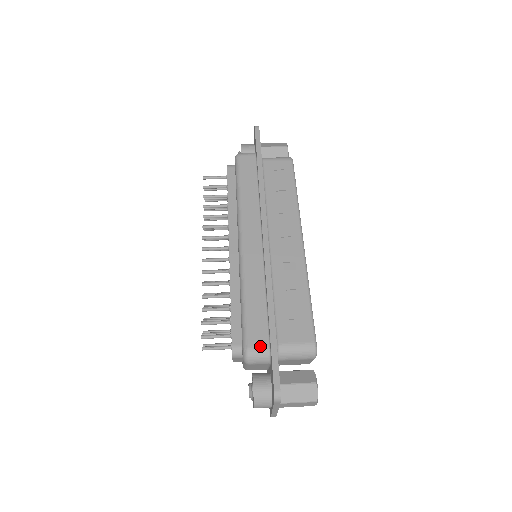
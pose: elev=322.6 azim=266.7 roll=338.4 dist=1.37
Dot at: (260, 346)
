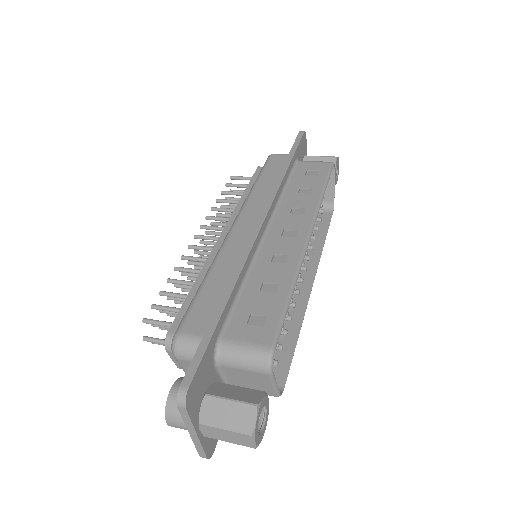
Dot at: (194, 333)
